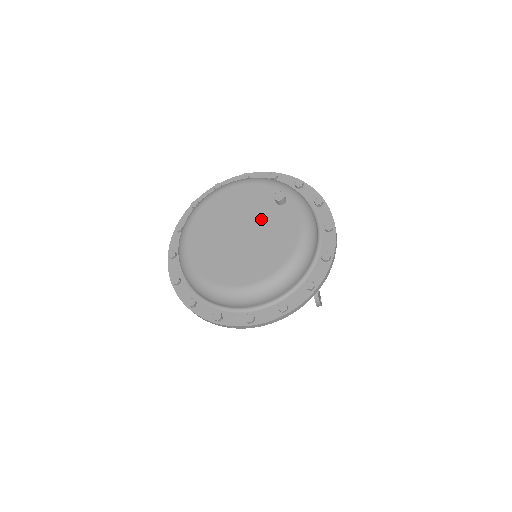
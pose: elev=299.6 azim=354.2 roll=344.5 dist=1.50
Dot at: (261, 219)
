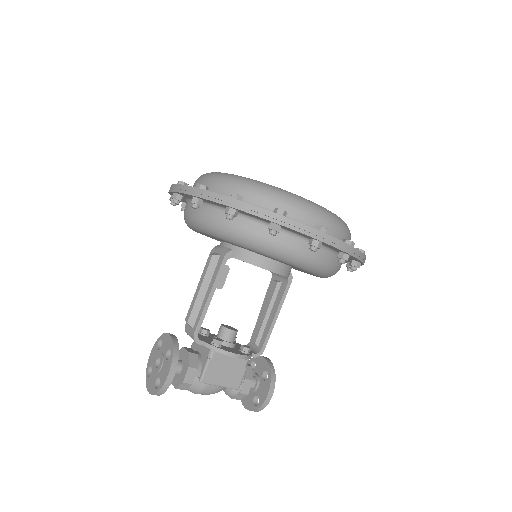
Dot at: occluded
